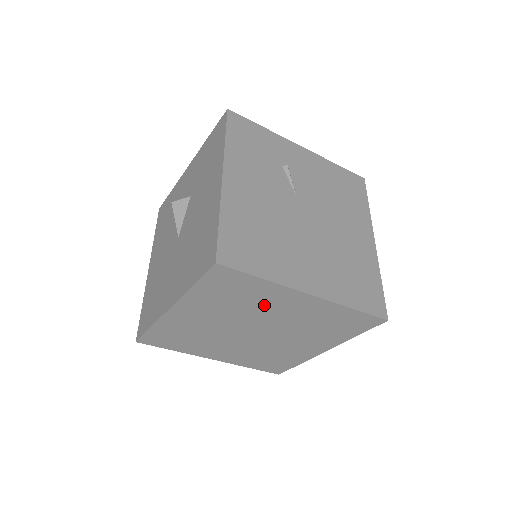
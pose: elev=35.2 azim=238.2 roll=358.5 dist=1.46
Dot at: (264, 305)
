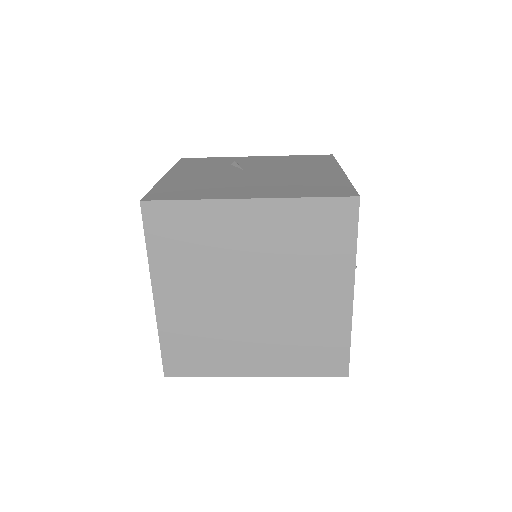
Dot at: (224, 242)
